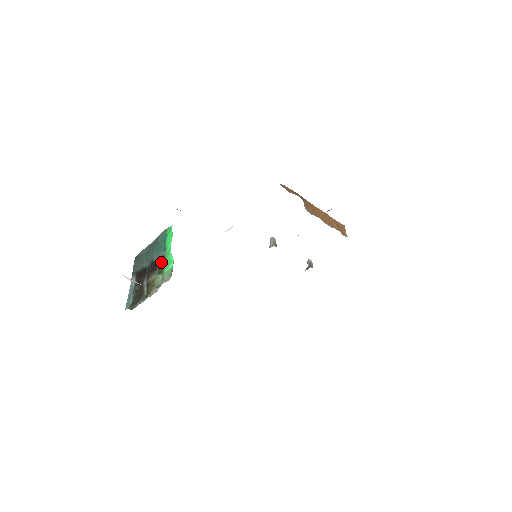
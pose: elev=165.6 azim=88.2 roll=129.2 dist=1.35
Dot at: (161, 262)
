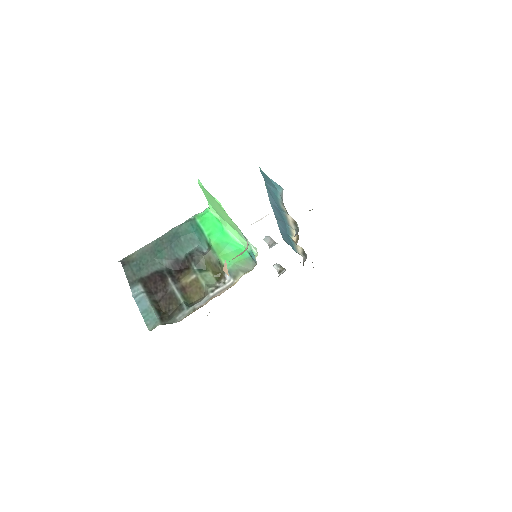
Dot at: (203, 256)
